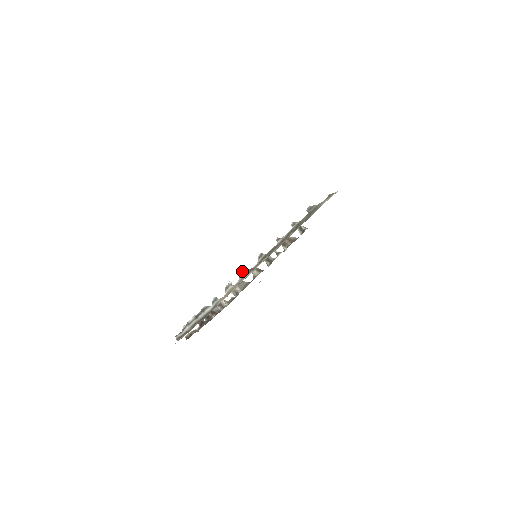
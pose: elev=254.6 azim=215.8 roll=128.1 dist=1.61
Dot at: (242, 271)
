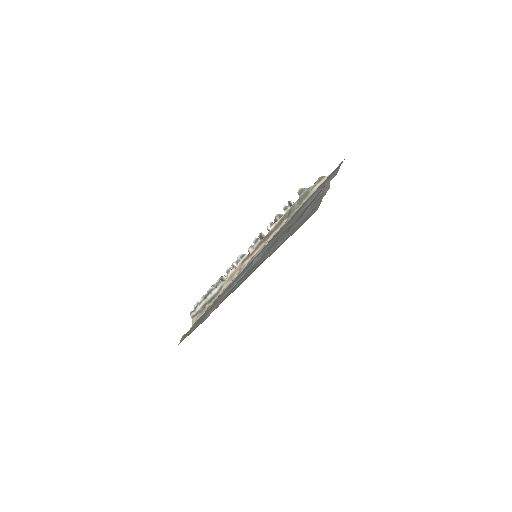
Dot at: (240, 255)
